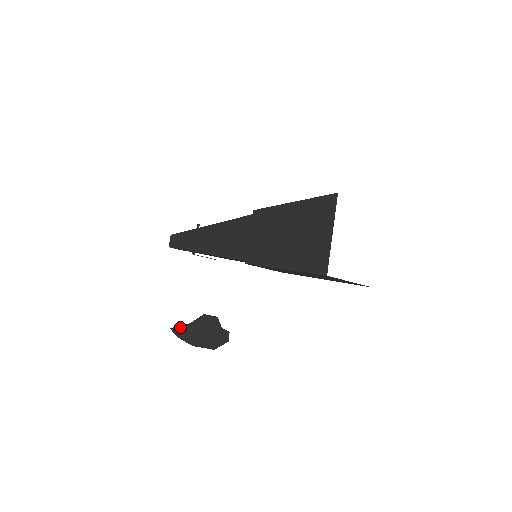
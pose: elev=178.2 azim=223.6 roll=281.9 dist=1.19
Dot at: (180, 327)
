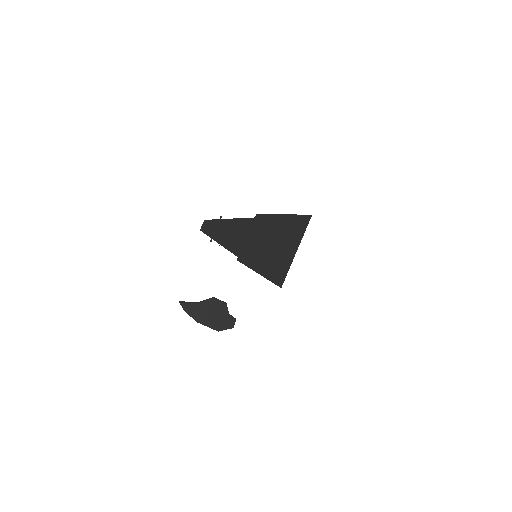
Dot at: (188, 303)
